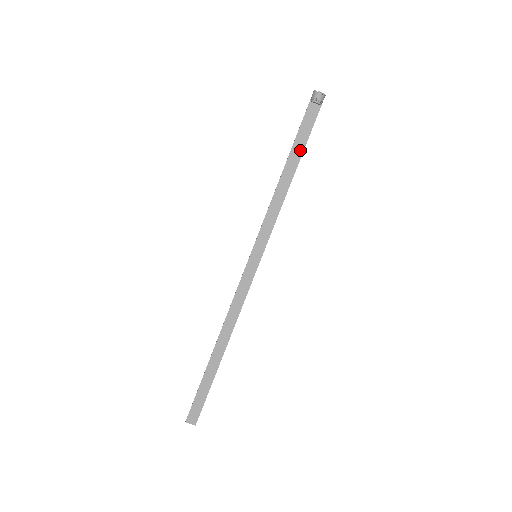
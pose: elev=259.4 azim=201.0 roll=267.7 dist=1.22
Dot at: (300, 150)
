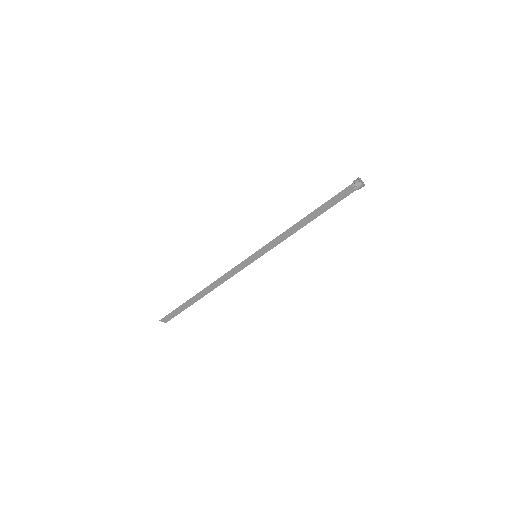
Dot at: (325, 210)
